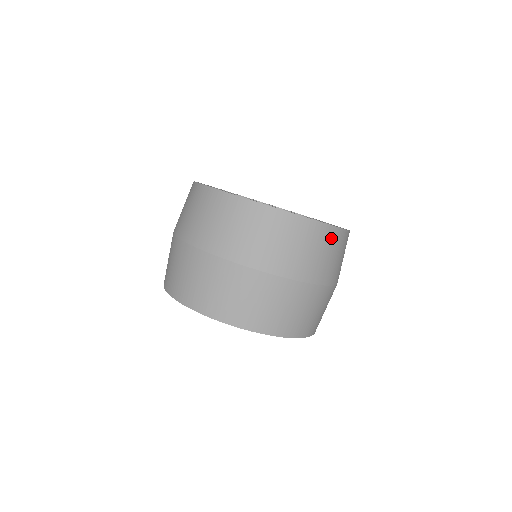
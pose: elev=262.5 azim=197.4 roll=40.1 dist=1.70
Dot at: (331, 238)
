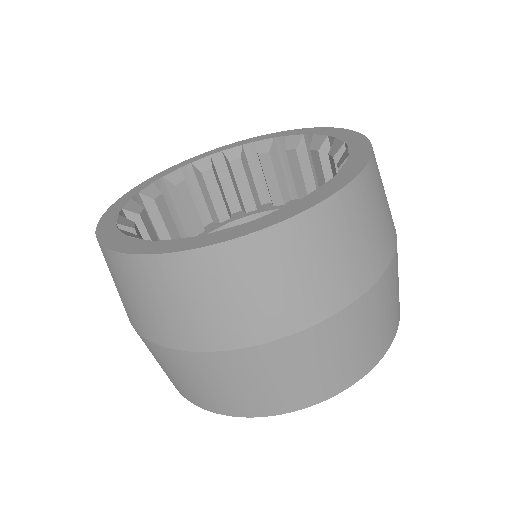
Dot at: (183, 274)
